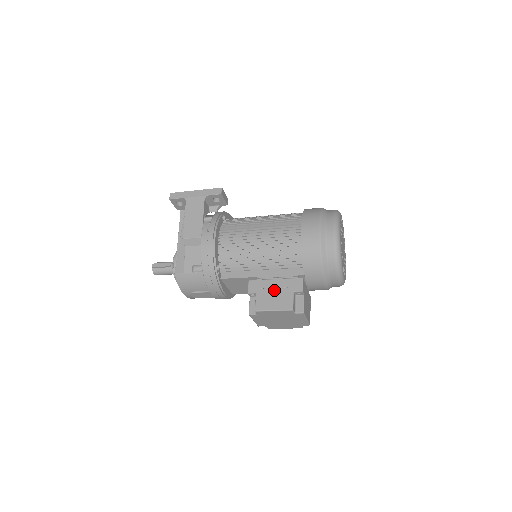
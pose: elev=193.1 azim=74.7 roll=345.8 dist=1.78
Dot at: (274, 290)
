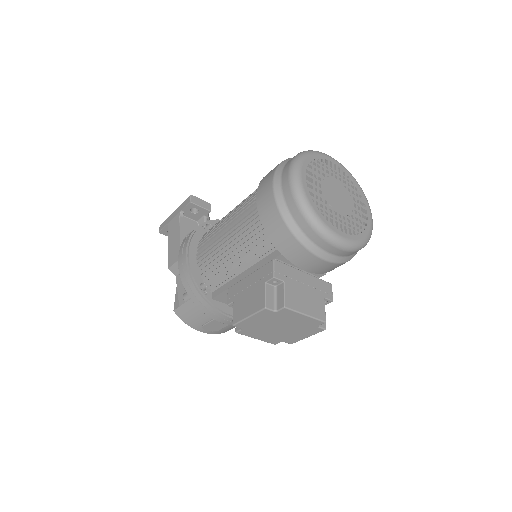
Dot at: (248, 290)
